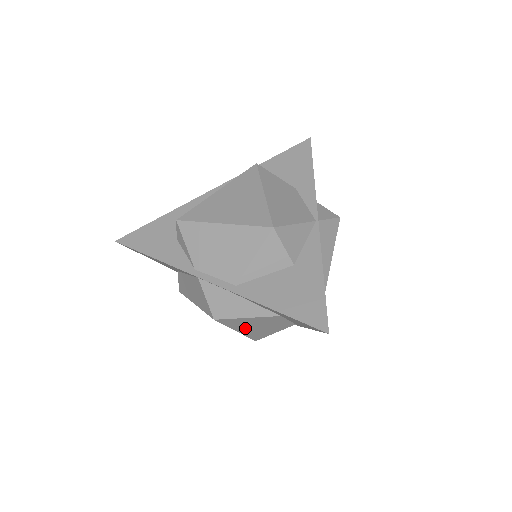
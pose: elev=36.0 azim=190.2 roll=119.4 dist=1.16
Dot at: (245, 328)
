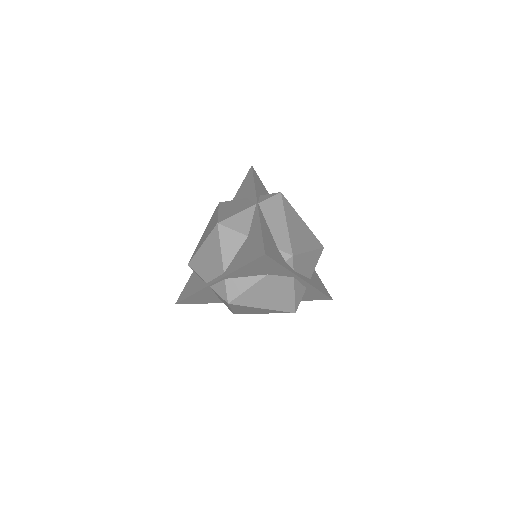
Dot at: (264, 302)
